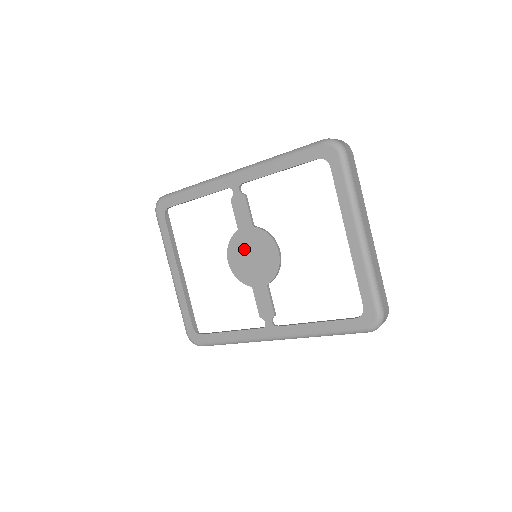
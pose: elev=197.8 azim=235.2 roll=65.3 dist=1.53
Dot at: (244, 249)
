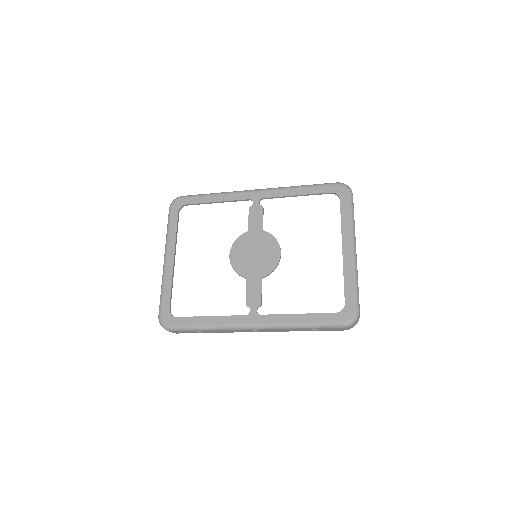
Dot at: (249, 247)
